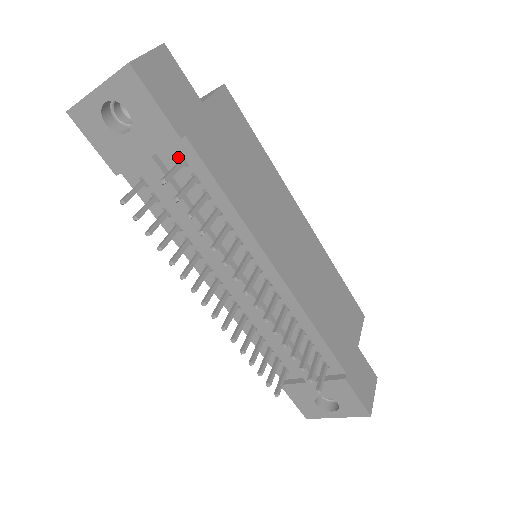
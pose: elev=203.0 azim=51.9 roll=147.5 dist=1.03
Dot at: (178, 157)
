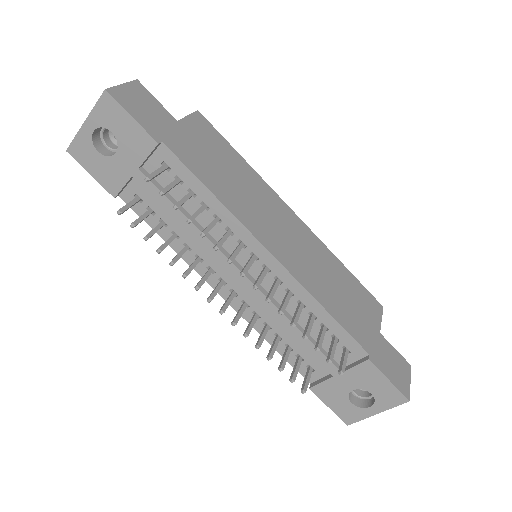
Dot at: (161, 164)
